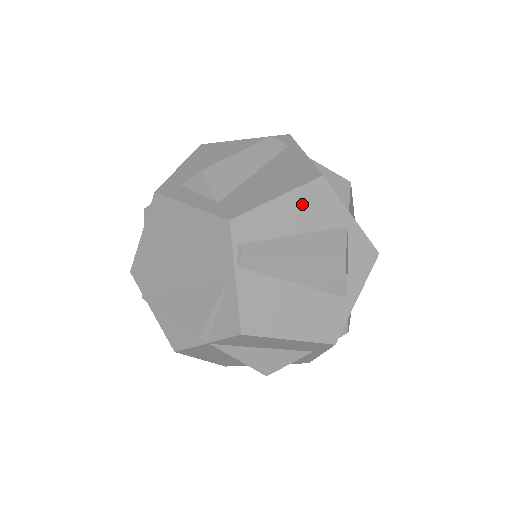
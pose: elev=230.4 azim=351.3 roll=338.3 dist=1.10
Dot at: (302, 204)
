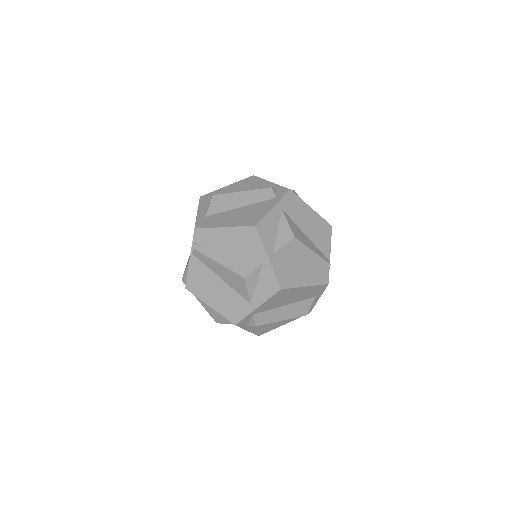
Dot at: (237, 237)
